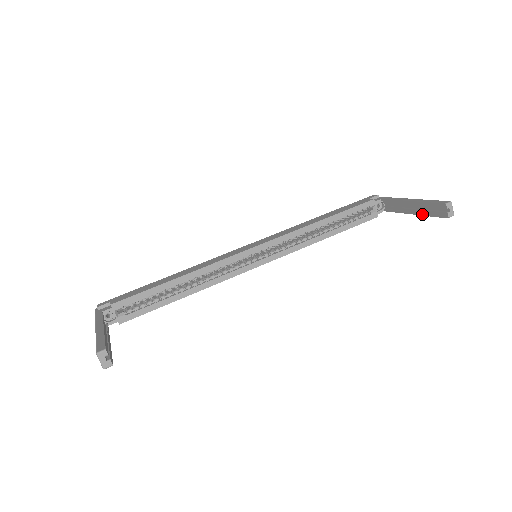
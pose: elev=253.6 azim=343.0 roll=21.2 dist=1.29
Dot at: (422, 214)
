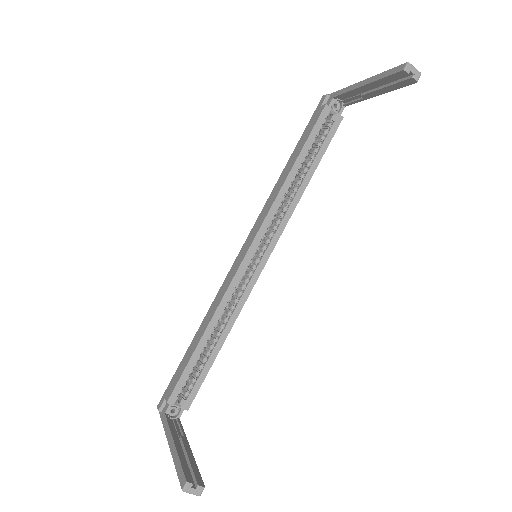
Dot at: (386, 92)
